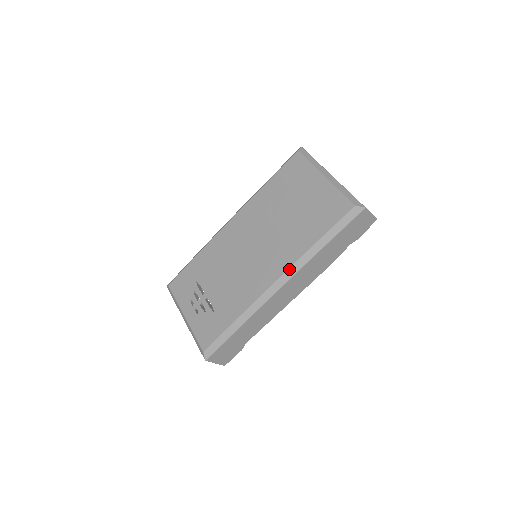
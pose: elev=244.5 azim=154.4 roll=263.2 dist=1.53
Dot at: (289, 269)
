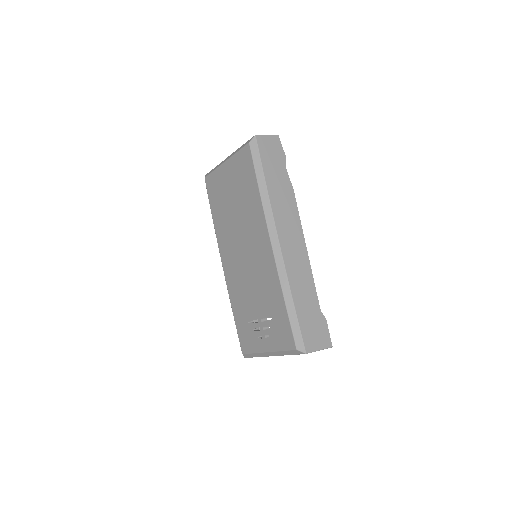
Dot at: (267, 224)
